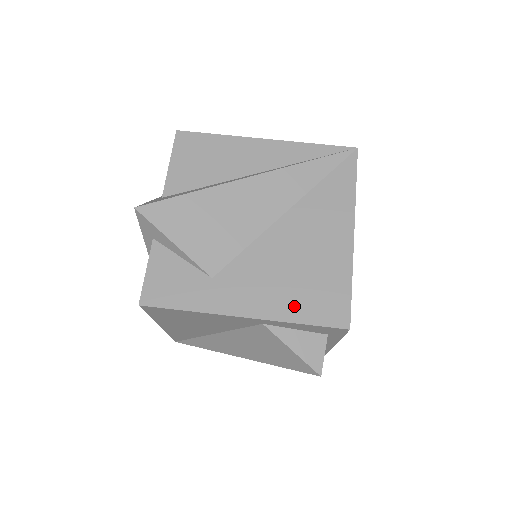
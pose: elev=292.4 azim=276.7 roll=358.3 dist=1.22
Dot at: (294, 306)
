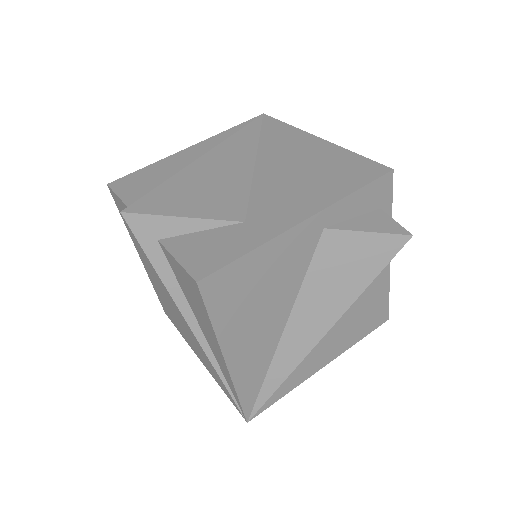
Dot at: (334, 188)
